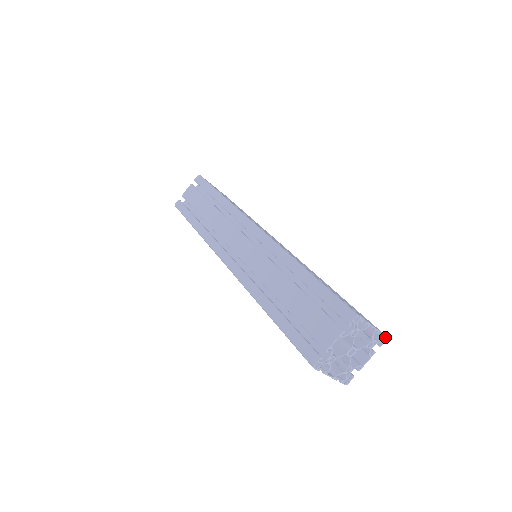
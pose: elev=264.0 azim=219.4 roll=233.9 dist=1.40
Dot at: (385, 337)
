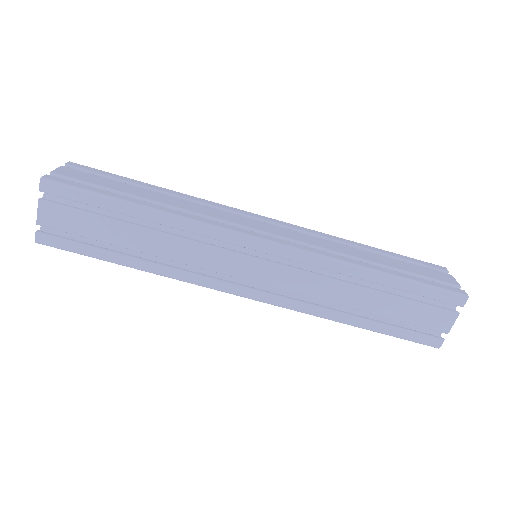
Dot at: (444, 269)
